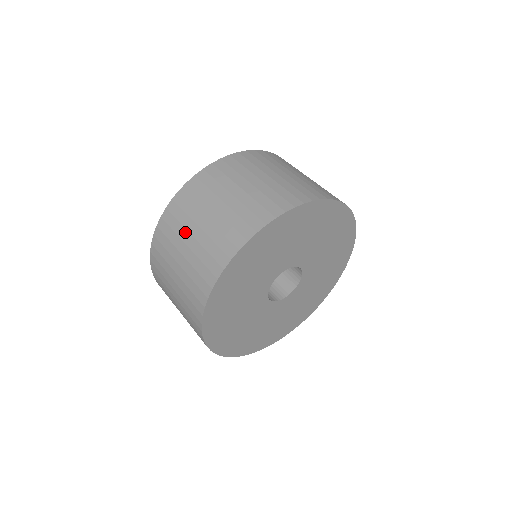
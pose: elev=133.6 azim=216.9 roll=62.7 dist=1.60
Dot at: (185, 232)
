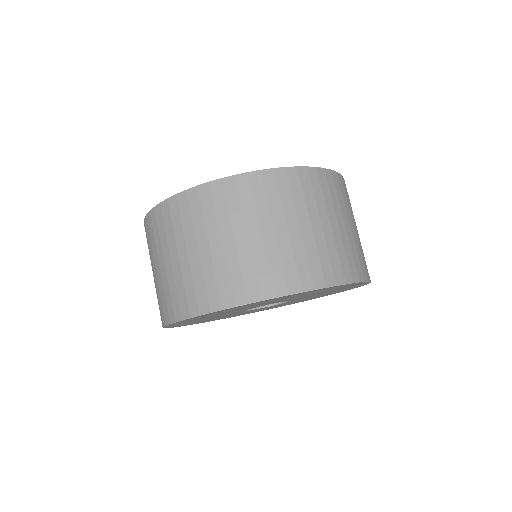
Dot at: occluded
